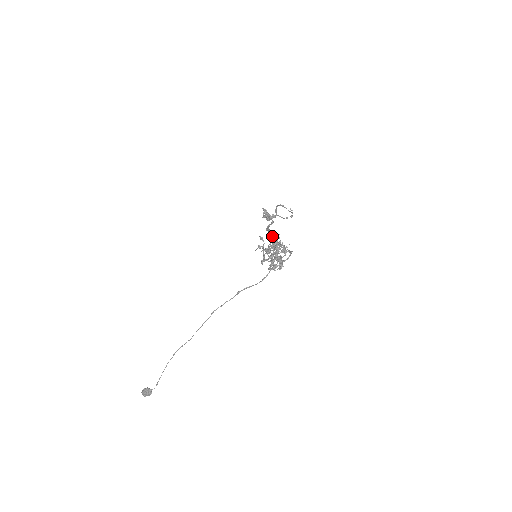
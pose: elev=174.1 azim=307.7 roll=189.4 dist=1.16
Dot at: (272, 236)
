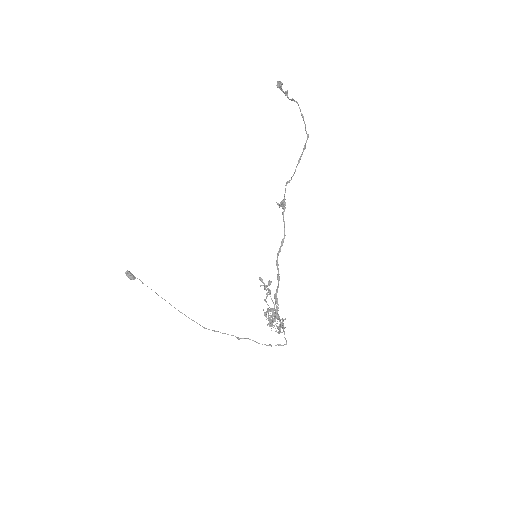
Dot at: (278, 287)
